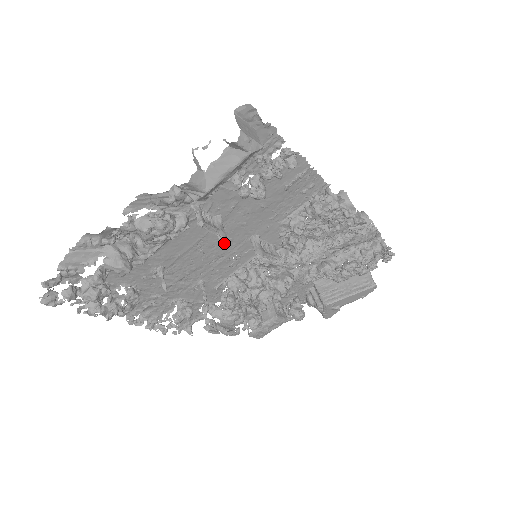
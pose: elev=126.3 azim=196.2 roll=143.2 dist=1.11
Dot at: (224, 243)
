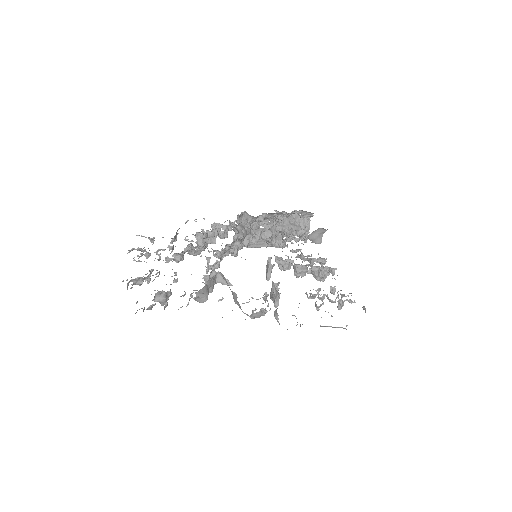
Dot at: occluded
